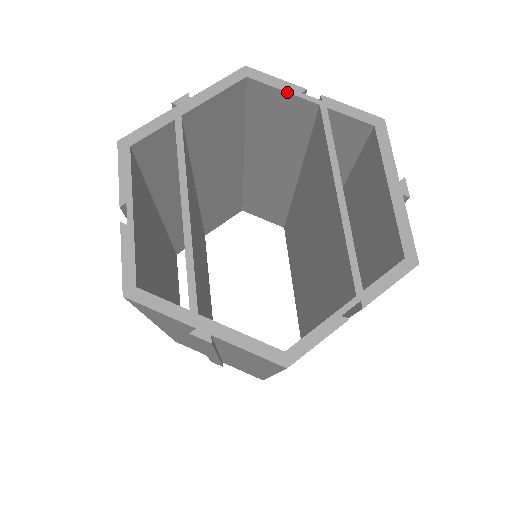
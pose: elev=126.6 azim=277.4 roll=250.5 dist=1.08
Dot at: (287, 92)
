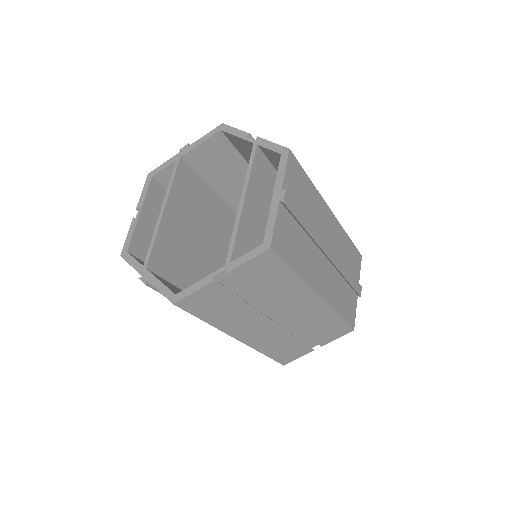
Dot at: (238, 137)
